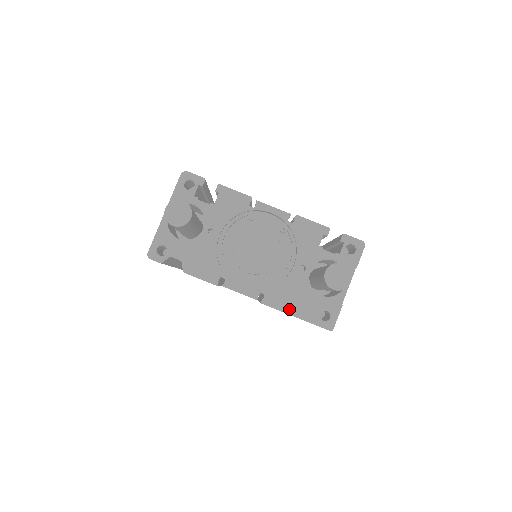
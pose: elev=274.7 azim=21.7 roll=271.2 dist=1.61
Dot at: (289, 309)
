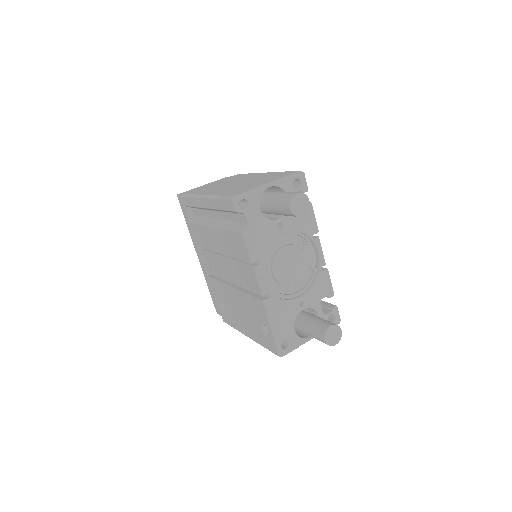
Dot at: (273, 321)
